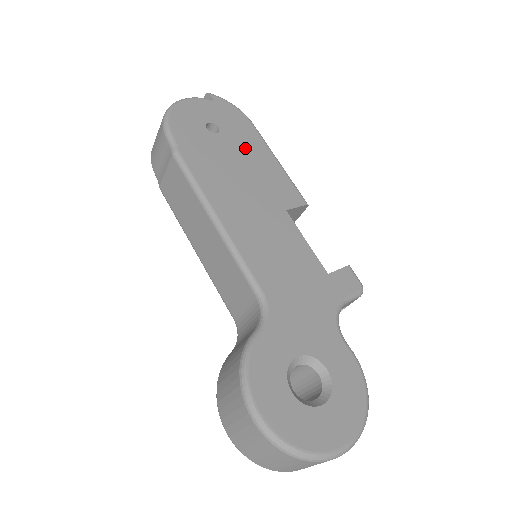
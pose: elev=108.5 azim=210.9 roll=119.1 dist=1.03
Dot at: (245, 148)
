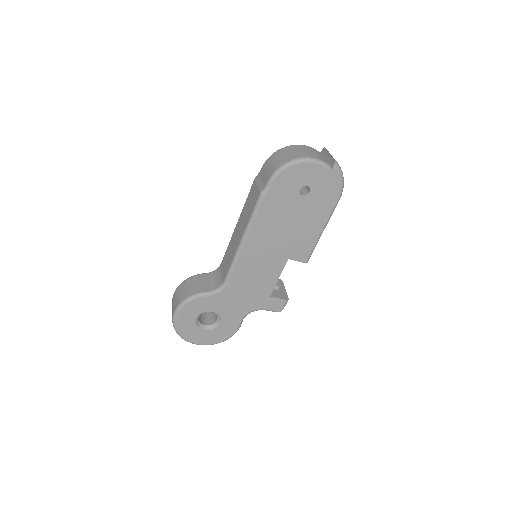
Dot at: (310, 214)
